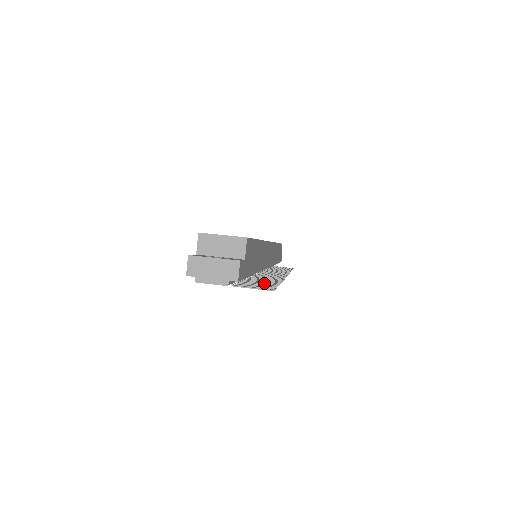
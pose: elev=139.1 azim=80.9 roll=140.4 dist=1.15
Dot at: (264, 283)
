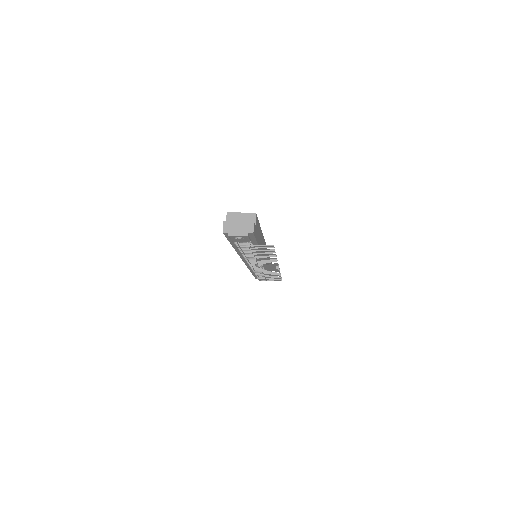
Dot at: (266, 252)
